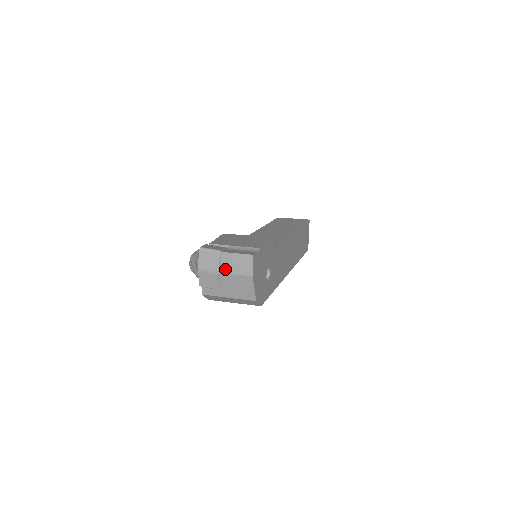
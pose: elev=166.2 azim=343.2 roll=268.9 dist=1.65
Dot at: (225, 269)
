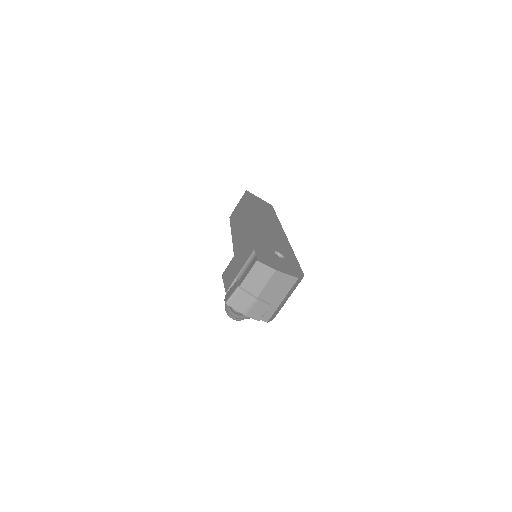
Dot at: (256, 291)
